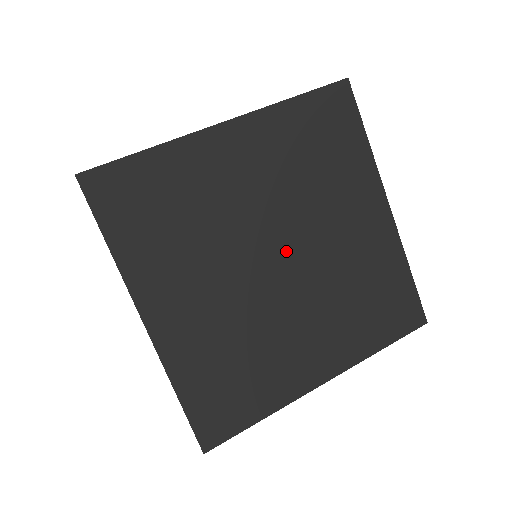
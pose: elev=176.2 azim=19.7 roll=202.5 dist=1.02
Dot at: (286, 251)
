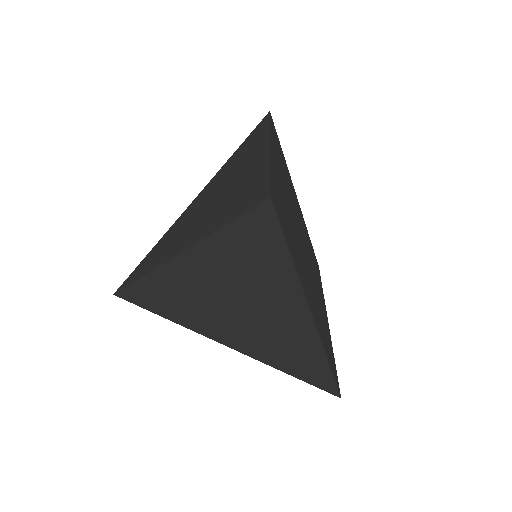
Dot at: occluded
